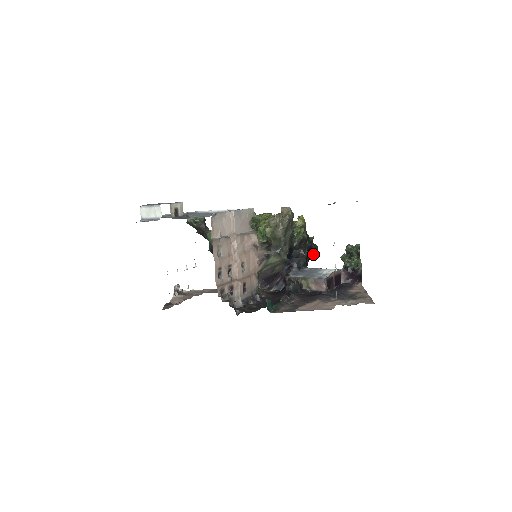
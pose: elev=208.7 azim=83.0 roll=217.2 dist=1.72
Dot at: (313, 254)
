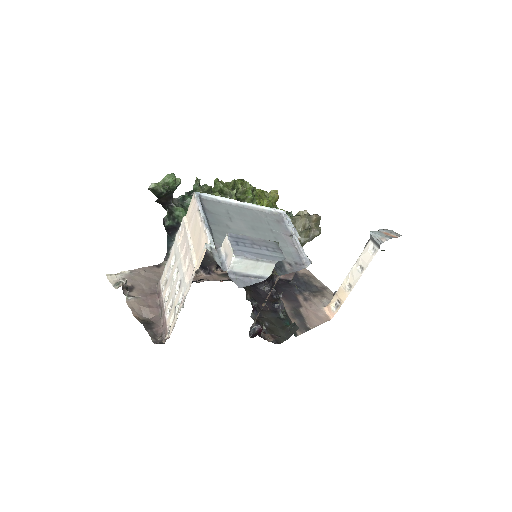
Dot at: occluded
